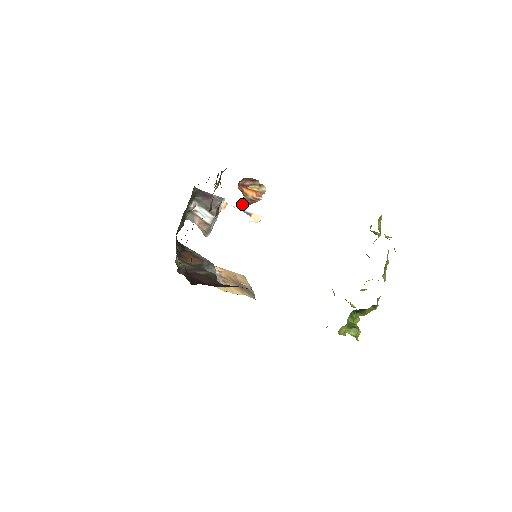
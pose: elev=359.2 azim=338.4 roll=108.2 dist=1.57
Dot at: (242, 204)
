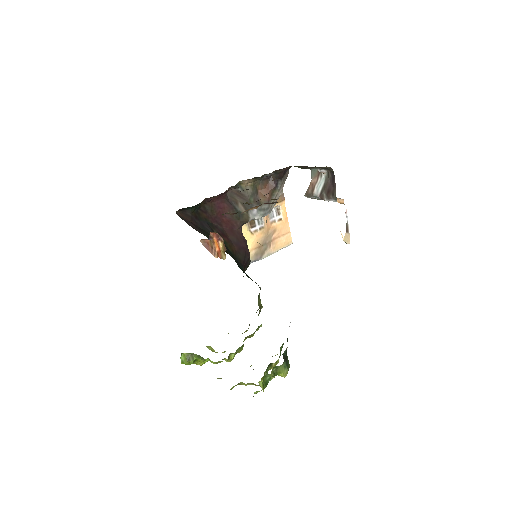
Dot at: (204, 241)
